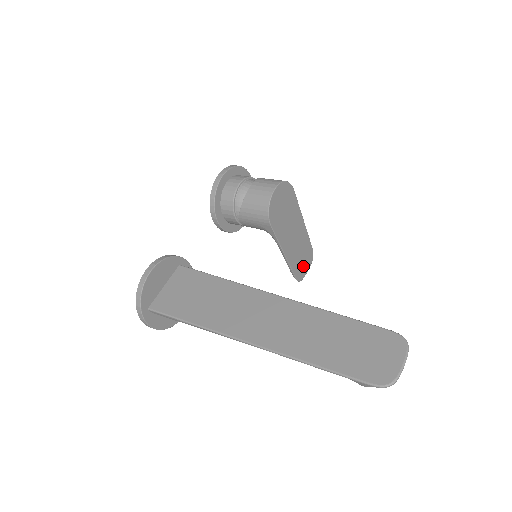
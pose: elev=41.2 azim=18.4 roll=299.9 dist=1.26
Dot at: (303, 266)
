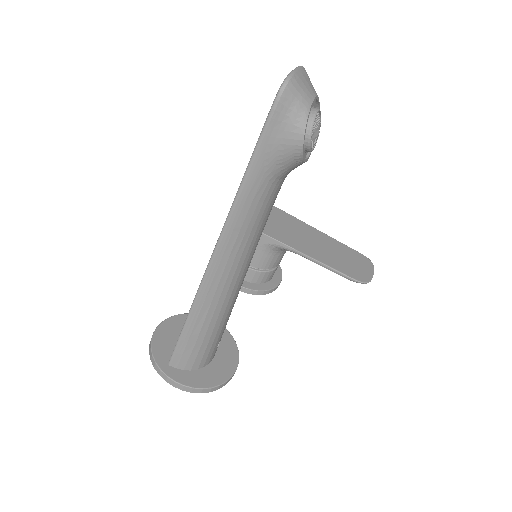
Dot at: (358, 269)
